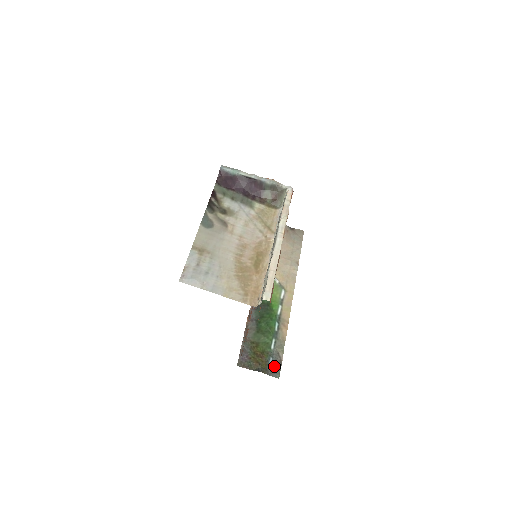
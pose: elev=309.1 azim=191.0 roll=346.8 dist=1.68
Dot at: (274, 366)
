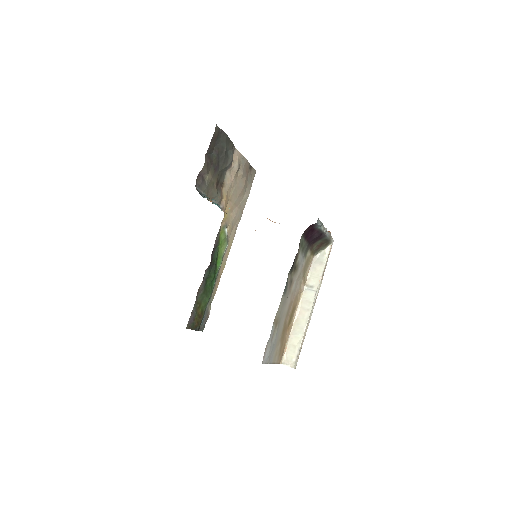
Dot at: (204, 322)
